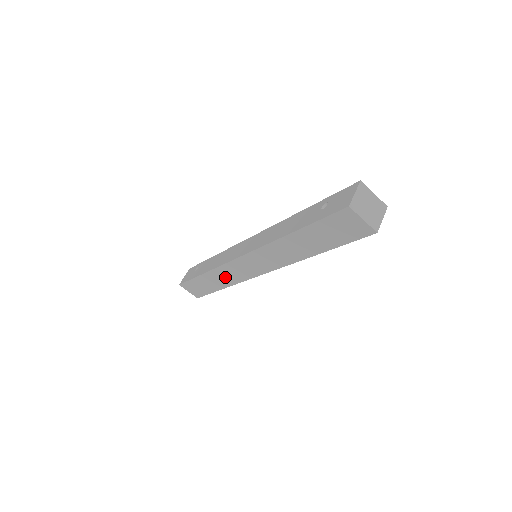
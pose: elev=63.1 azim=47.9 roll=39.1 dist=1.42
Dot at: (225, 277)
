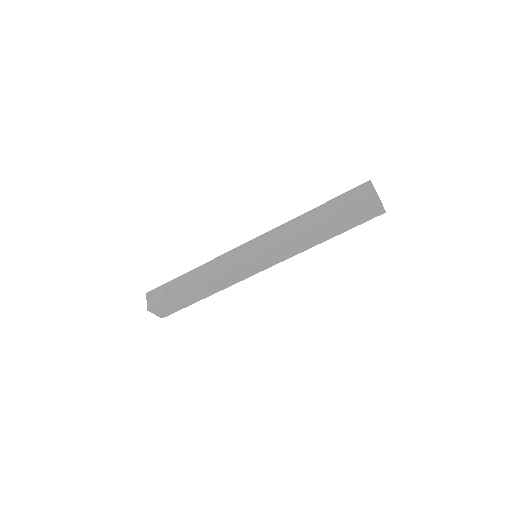
Dot at: (219, 284)
